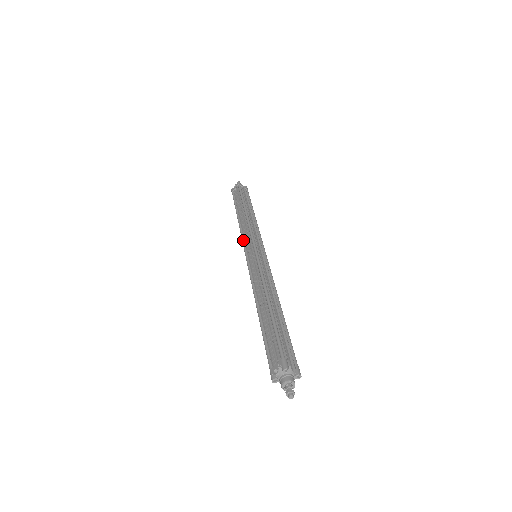
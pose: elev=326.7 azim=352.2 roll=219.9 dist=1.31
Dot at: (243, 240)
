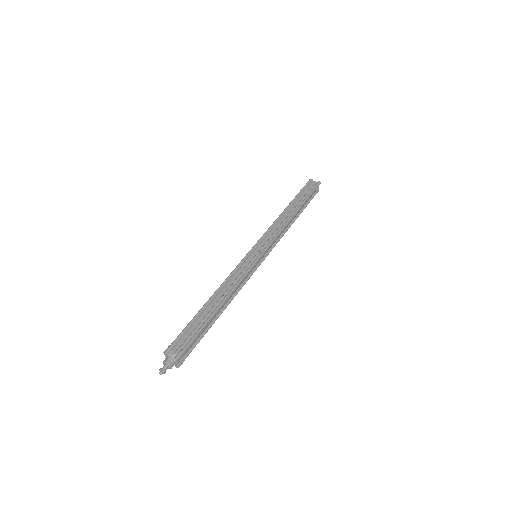
Dot at: occluded
